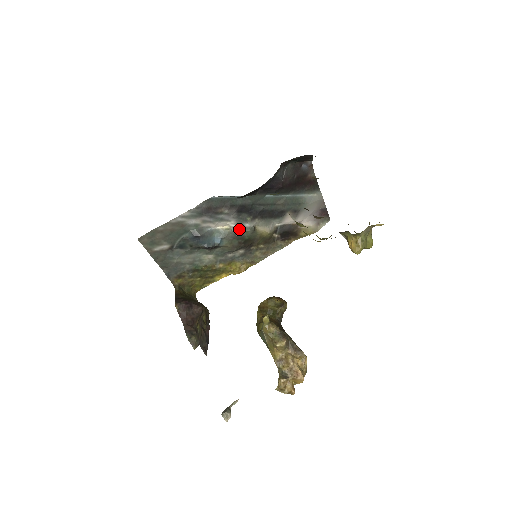
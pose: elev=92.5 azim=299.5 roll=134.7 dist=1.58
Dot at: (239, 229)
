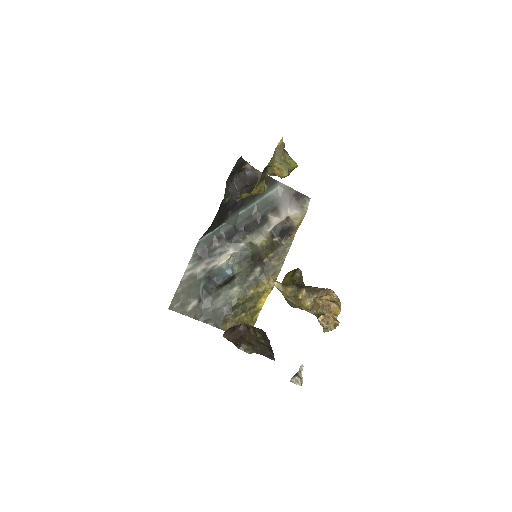
Dot at: (239, 252)
